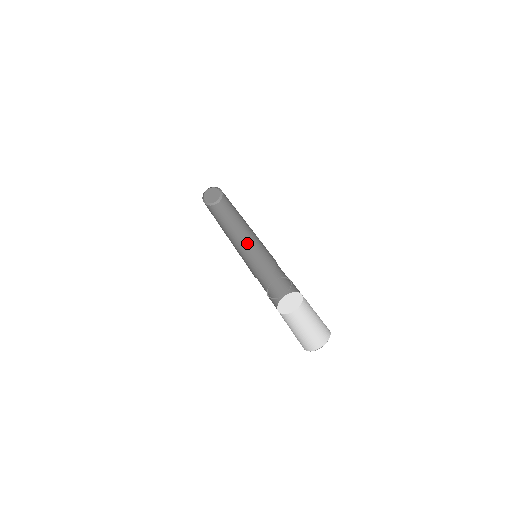
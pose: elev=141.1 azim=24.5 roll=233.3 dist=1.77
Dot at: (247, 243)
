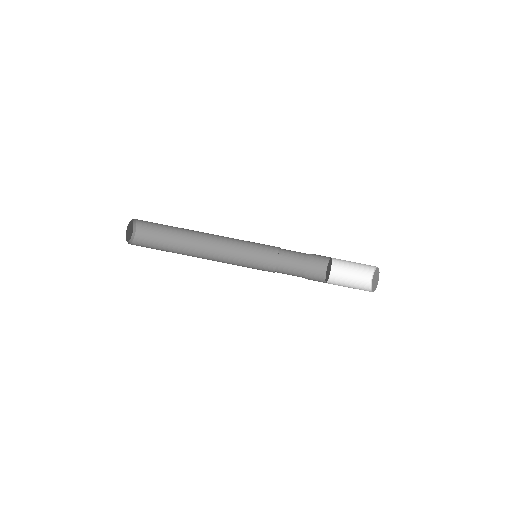
Dot at: (220, 255)
